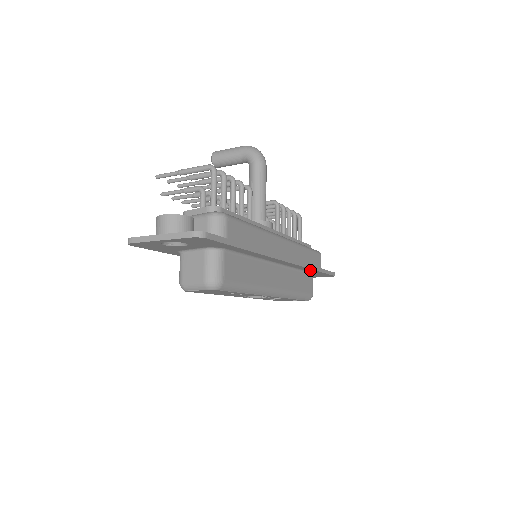
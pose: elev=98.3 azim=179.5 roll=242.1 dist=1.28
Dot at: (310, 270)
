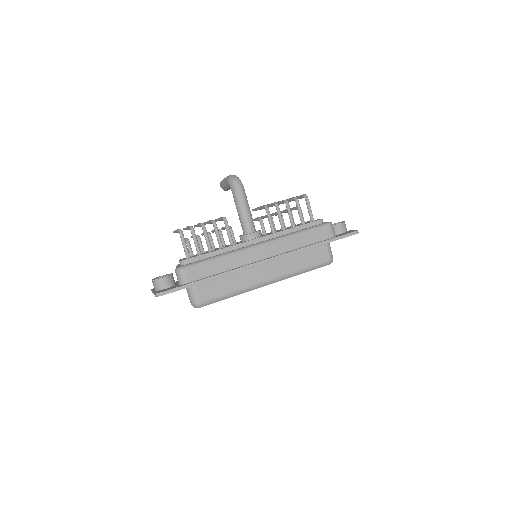
Dot at: occluded
